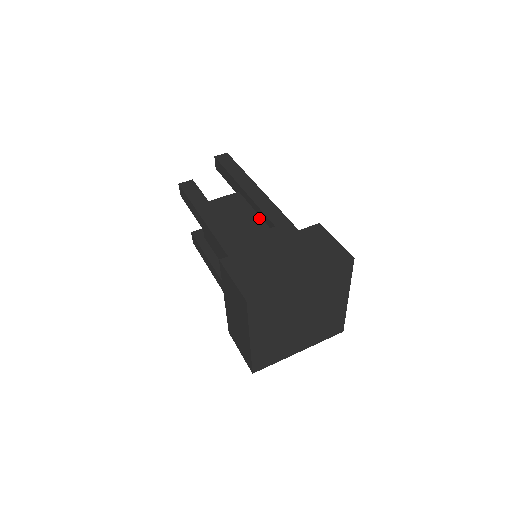
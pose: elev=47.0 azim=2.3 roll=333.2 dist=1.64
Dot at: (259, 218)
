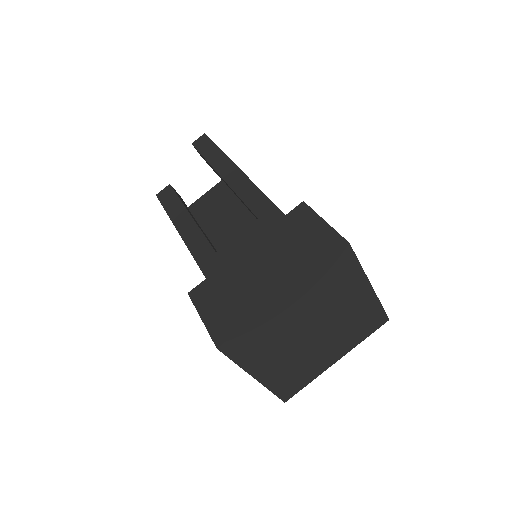
Dot at: (245, 209)
